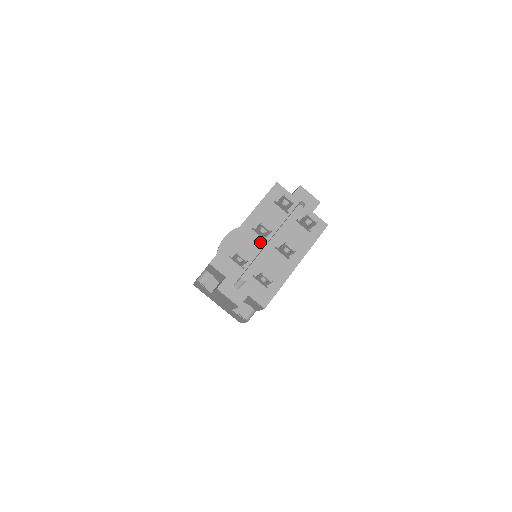
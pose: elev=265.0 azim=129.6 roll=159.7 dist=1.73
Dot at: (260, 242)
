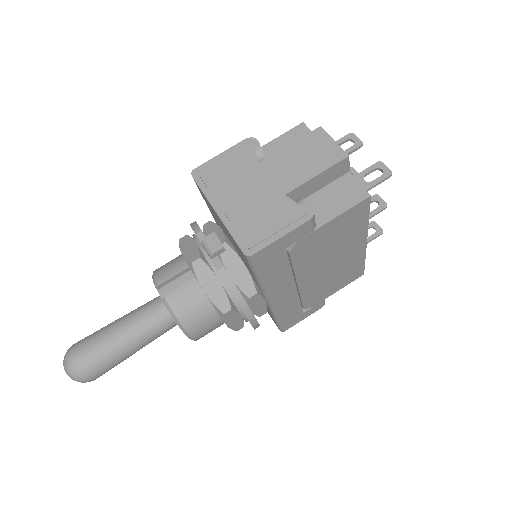
Dot at: occluded
